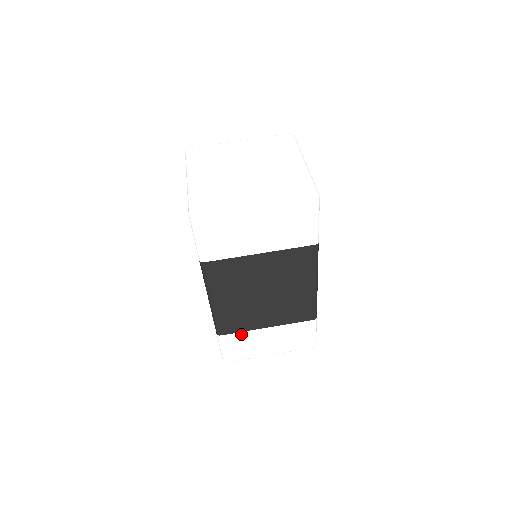
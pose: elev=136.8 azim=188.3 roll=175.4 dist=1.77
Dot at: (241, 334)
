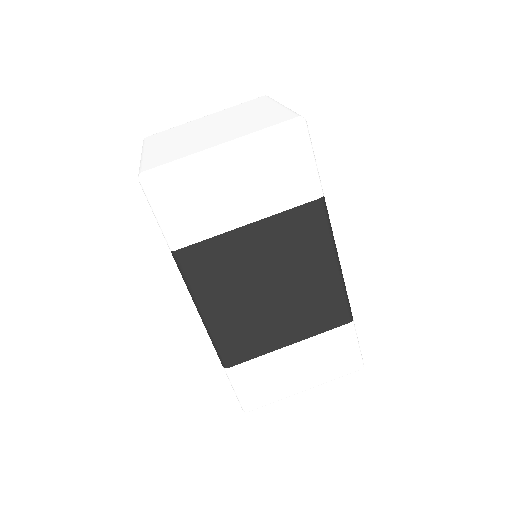
Dot at: (256, 361)
